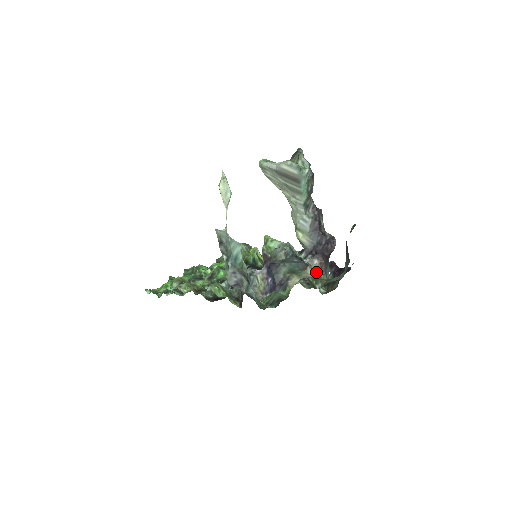
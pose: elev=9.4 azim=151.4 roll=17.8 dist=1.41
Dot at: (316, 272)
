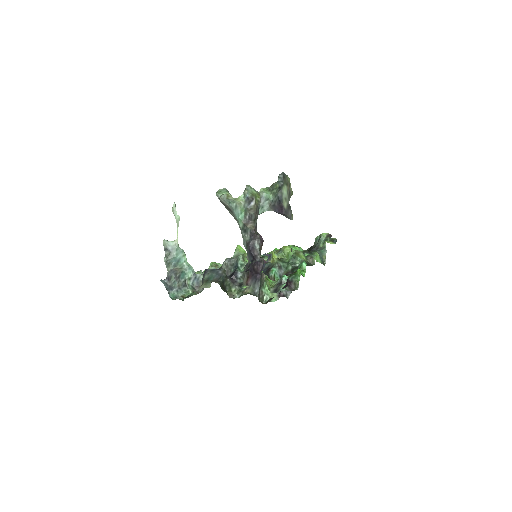
Dot at: (243, 285)
